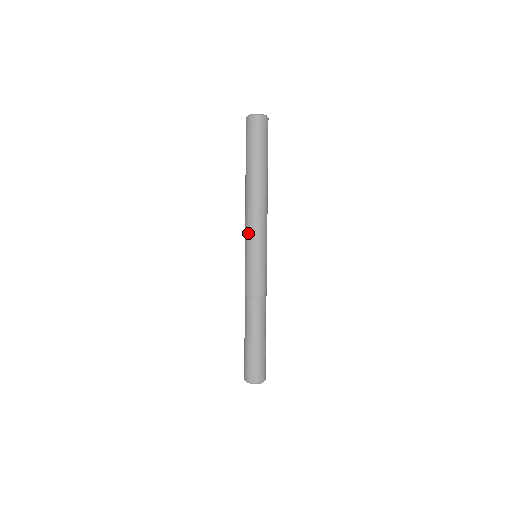
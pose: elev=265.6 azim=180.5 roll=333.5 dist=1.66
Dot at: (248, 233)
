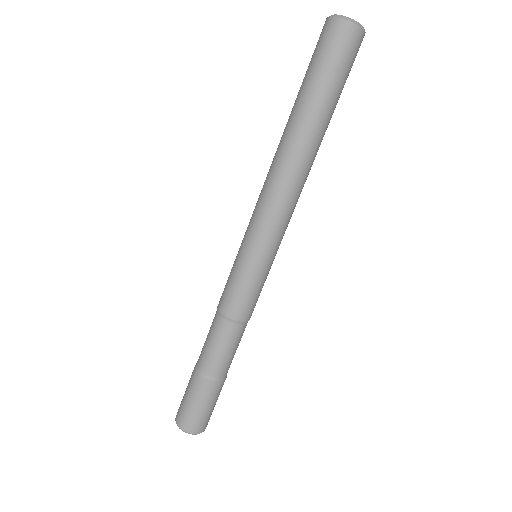
Dot at: (259, 220)
